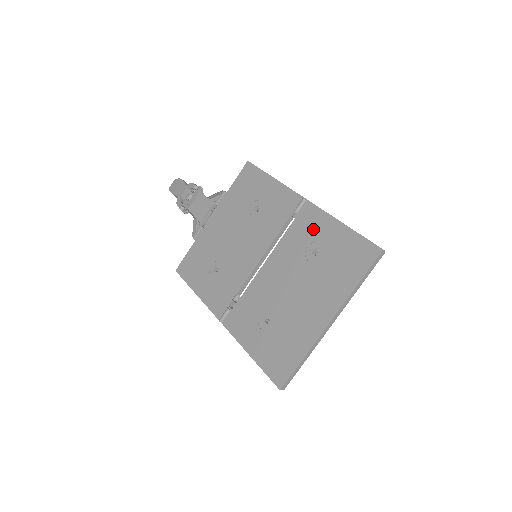
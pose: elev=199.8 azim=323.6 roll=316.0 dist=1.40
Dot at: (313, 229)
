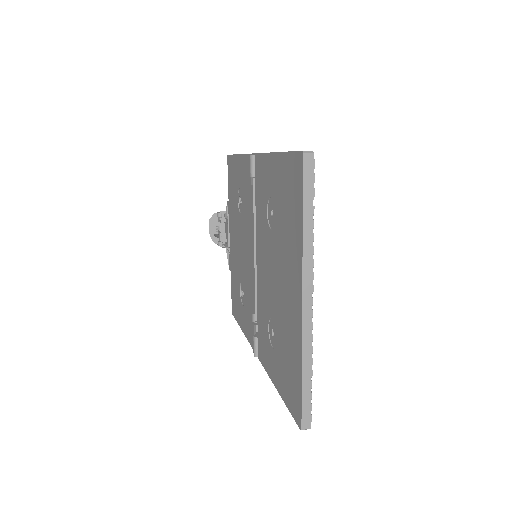
Dot at: (264, 185)
